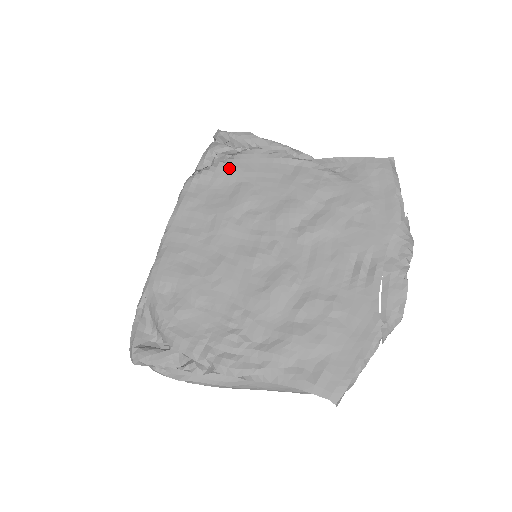
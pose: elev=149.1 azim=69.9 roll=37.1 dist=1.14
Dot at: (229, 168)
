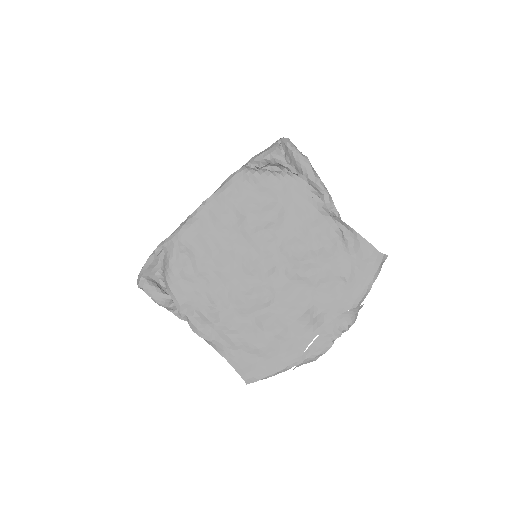
Dot at: (276, 184)
